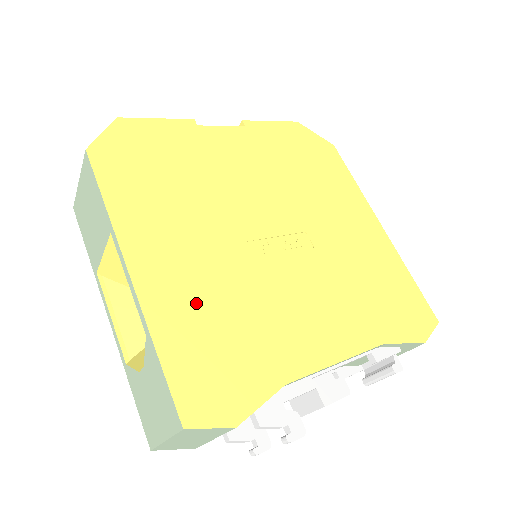
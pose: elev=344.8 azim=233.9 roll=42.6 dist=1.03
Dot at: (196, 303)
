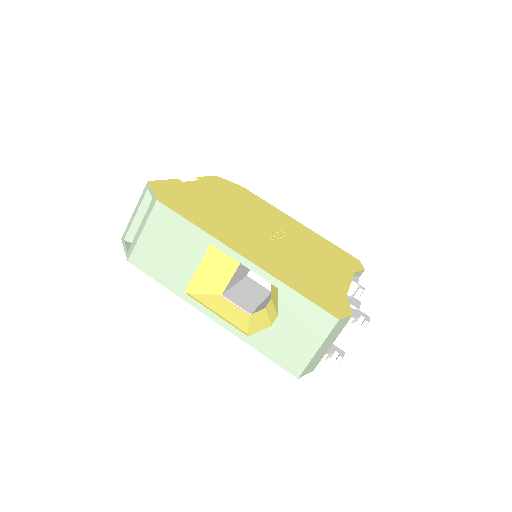
Dot at: (282, 267)
